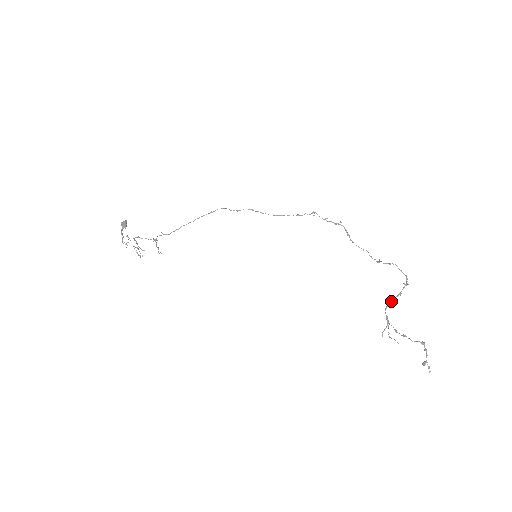
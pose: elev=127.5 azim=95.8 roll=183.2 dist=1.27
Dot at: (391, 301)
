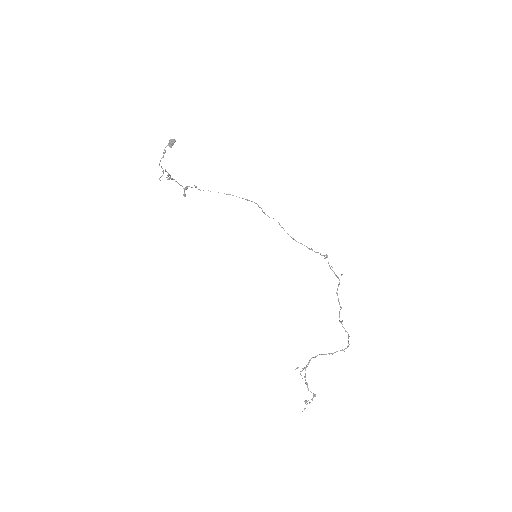
Dot at: occluded
